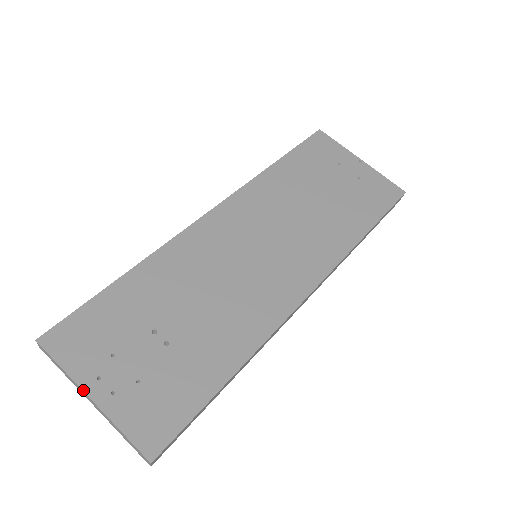
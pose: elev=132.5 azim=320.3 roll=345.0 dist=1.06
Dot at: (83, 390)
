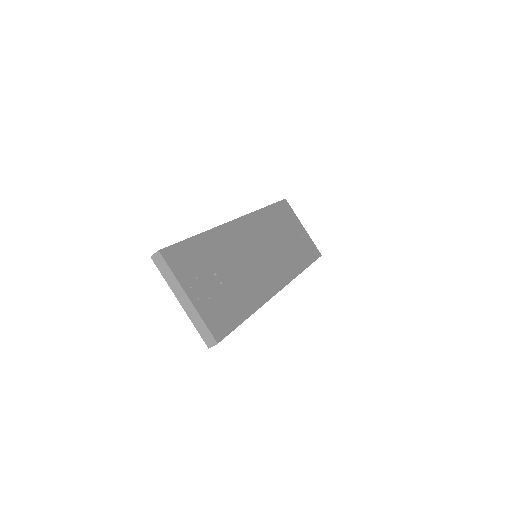
Dot at: (184, 290)
